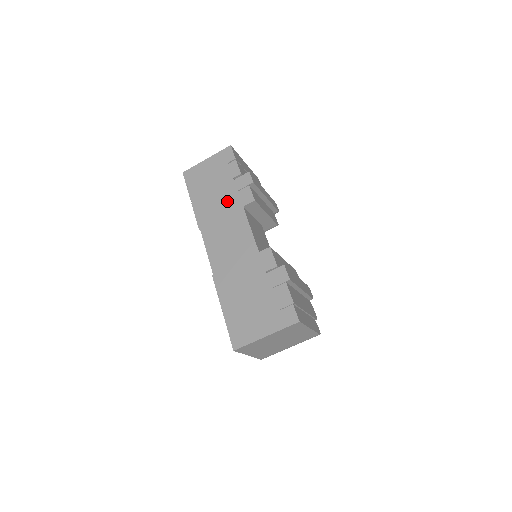
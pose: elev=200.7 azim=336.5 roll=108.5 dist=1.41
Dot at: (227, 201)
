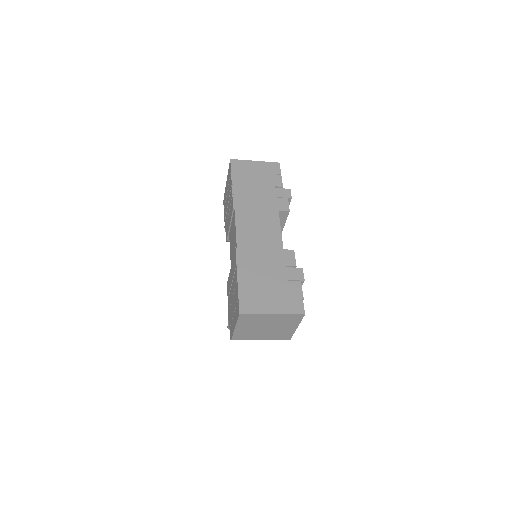
Dot at: (265, 200)
